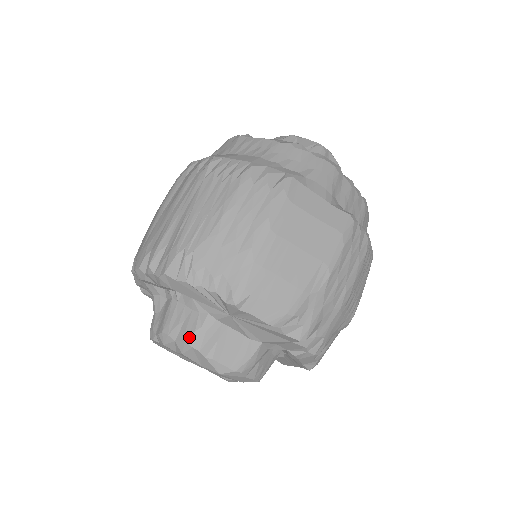
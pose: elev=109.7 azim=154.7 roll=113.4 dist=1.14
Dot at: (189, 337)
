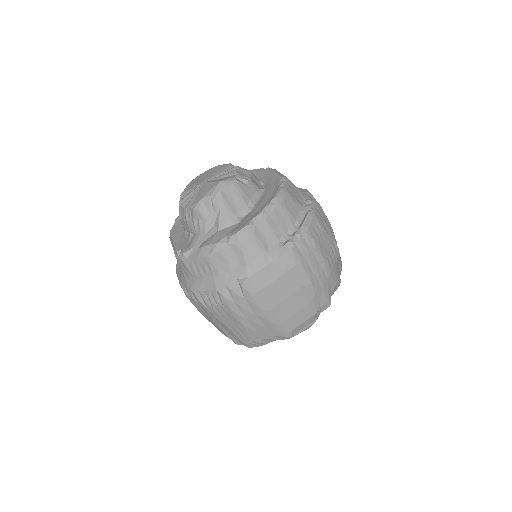
Dot at: occluded
